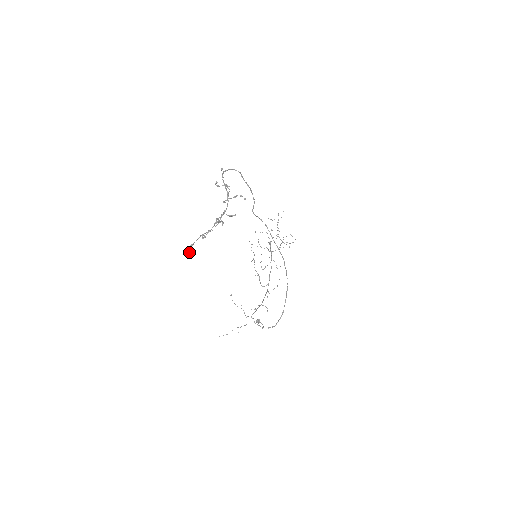
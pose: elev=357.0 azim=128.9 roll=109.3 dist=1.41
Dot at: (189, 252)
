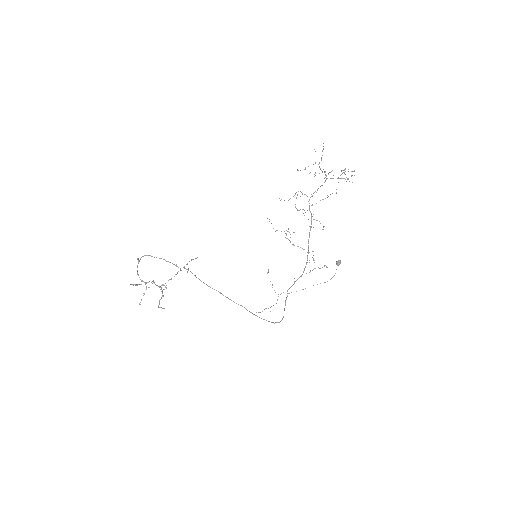
Dot at: (163, 308)
